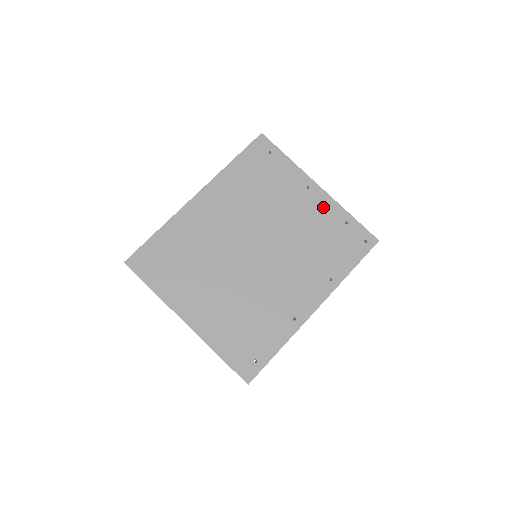
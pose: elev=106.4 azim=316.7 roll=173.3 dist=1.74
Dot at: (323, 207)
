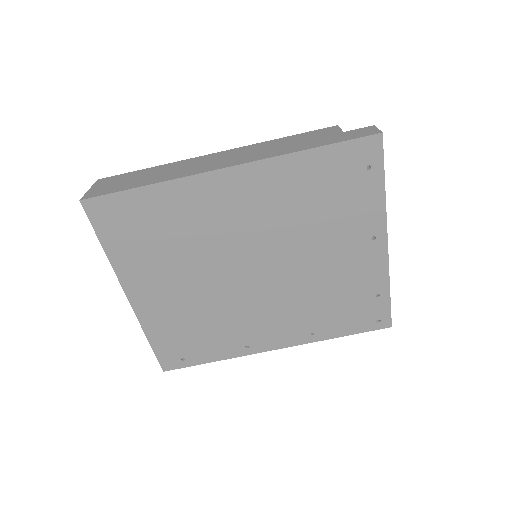
Dot at: (369, 268)
